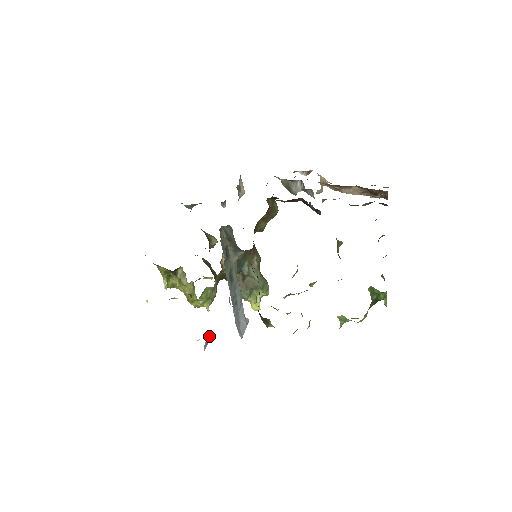
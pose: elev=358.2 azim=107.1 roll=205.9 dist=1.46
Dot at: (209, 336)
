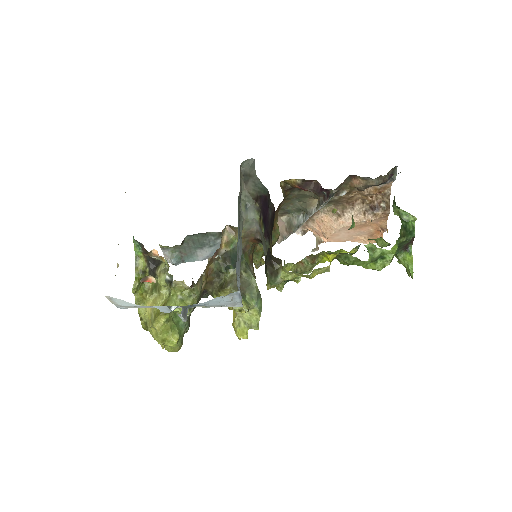
Dot at: (186, 315)
